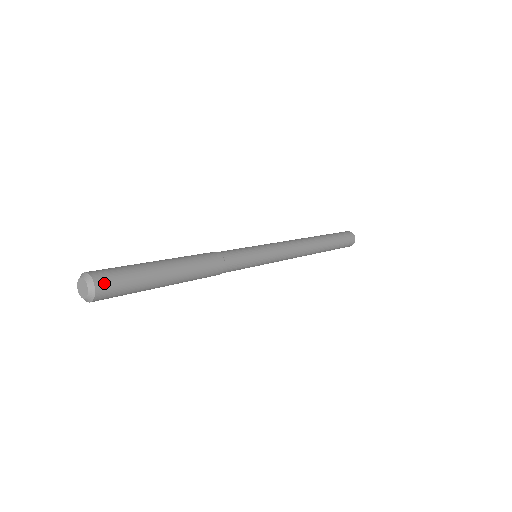
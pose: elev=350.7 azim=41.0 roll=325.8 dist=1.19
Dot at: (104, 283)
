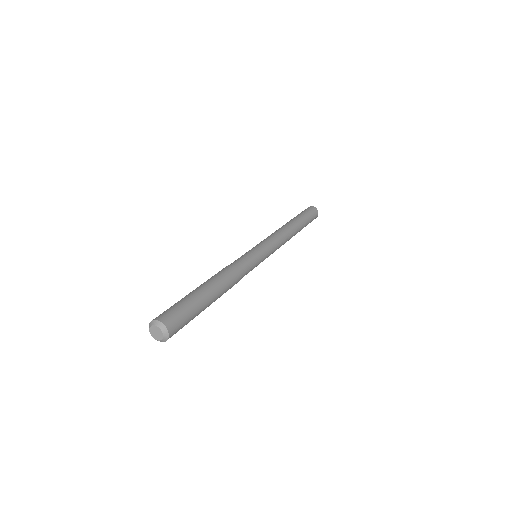
Dot at: occluded
